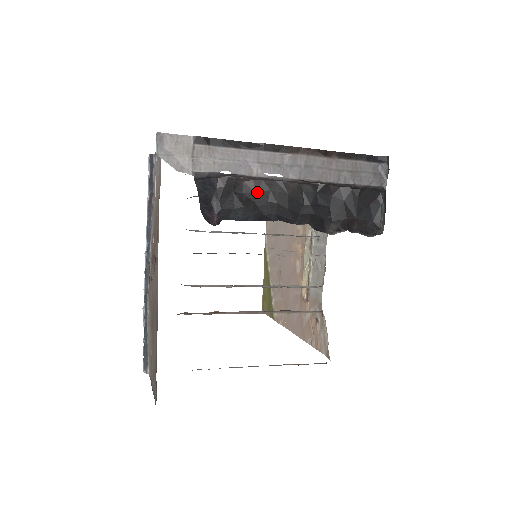
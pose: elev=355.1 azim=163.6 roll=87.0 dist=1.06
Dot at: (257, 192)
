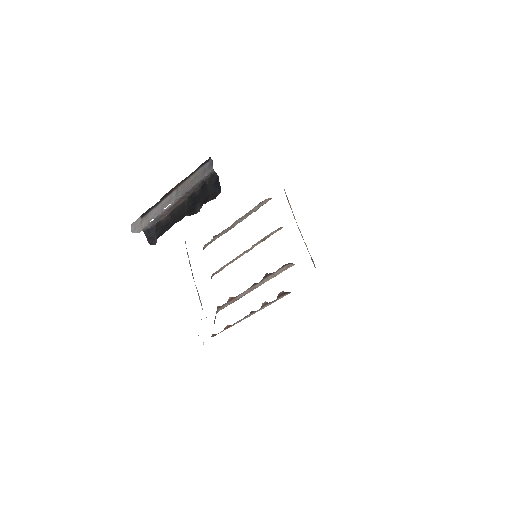
Dot at: (170, 219)
